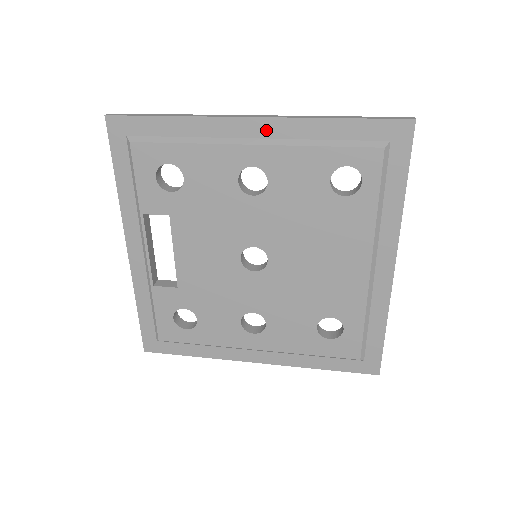
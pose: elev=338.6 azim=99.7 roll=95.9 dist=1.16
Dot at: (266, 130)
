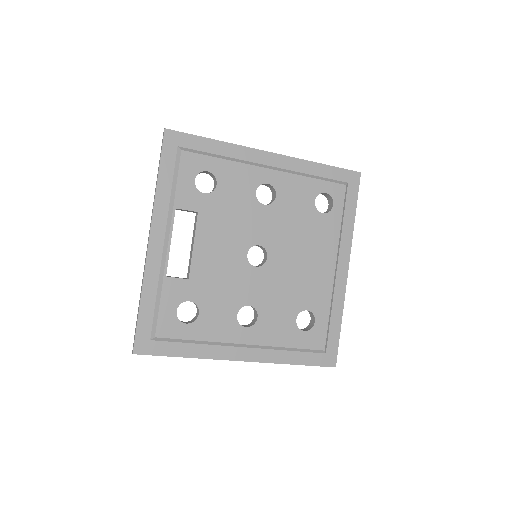
Dot at: (278, 162)
